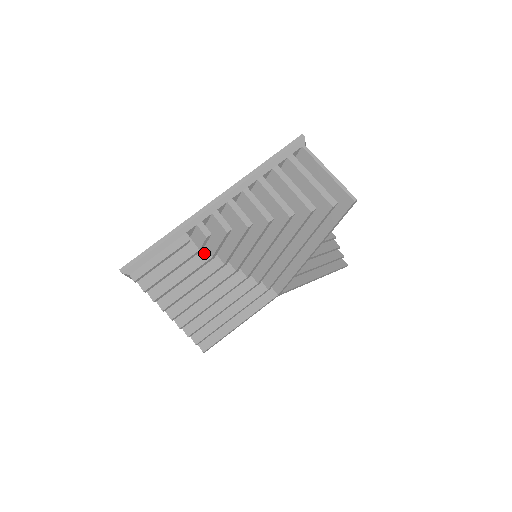
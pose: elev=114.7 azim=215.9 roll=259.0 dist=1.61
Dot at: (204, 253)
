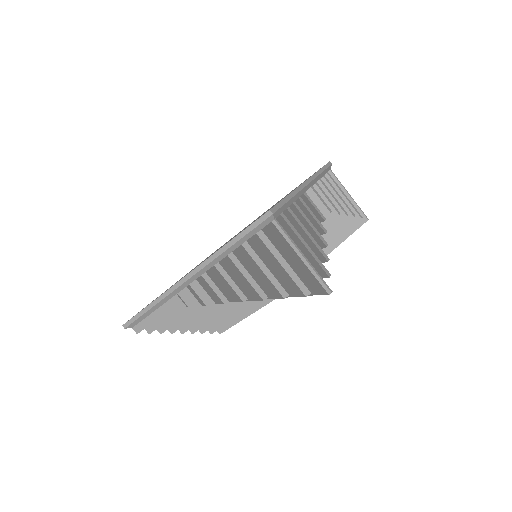
Dot at: (194, 301)
